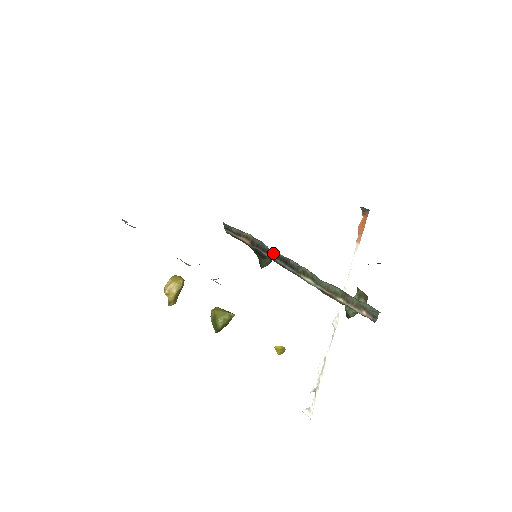
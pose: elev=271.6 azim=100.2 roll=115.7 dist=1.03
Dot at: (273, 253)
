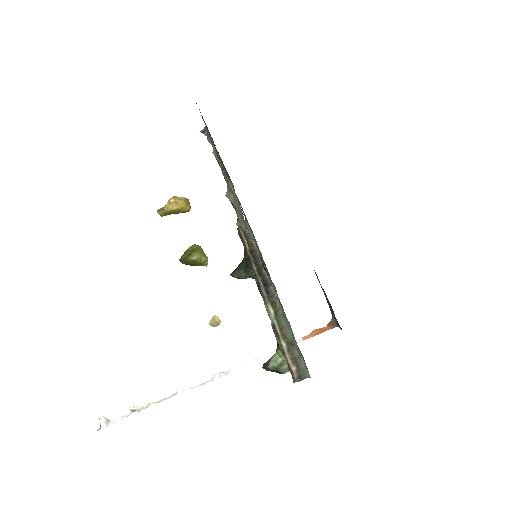
Dot at: (264, 270)
